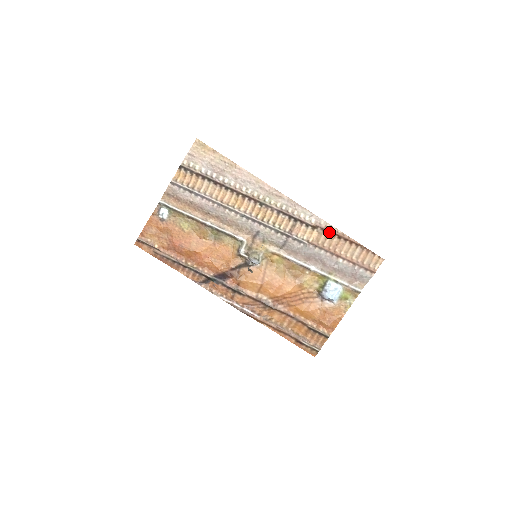
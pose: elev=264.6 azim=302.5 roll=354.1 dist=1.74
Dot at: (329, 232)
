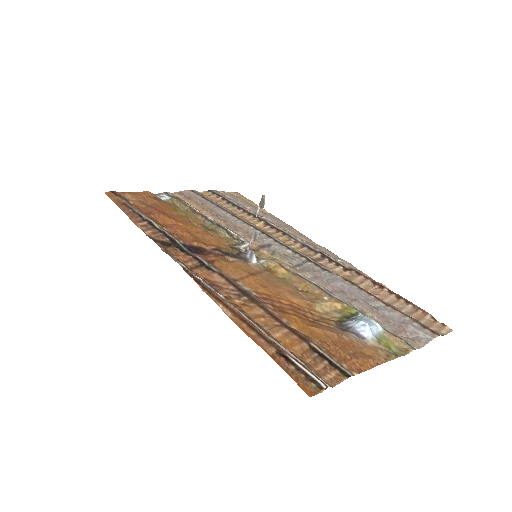
Dot at: (367, 278)
